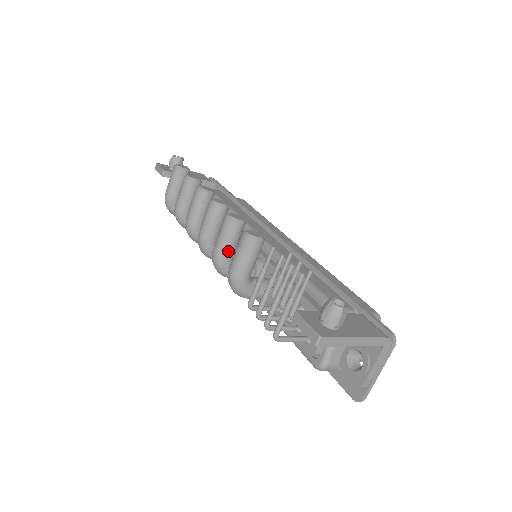
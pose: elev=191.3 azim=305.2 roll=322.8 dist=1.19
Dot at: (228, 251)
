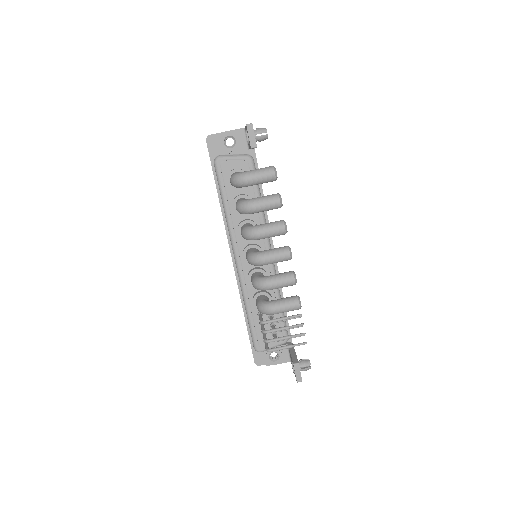
Dot at: occluded
